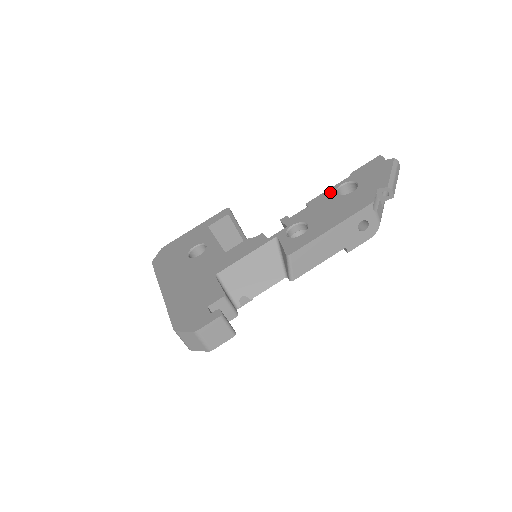
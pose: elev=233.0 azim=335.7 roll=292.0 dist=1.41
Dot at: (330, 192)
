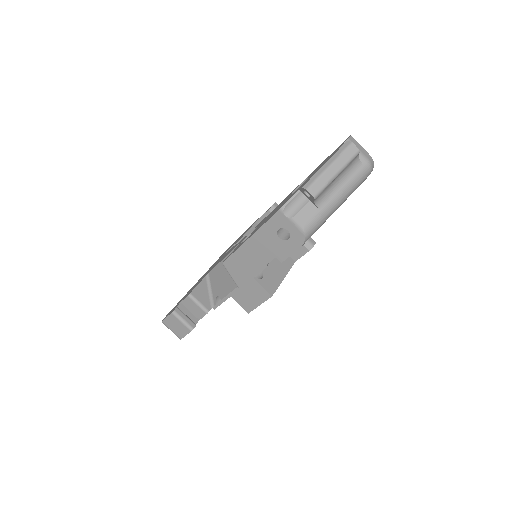
Dot at: (293, 190)
